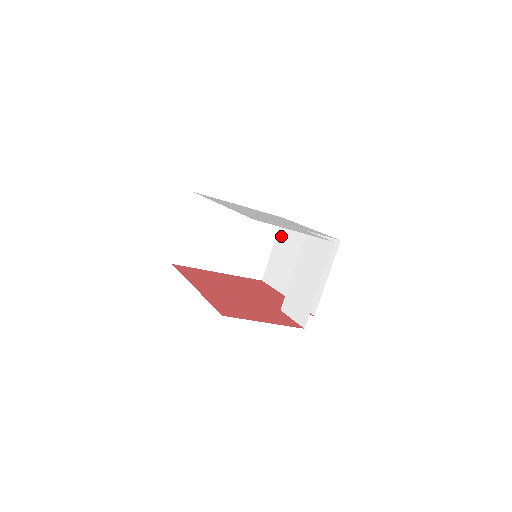
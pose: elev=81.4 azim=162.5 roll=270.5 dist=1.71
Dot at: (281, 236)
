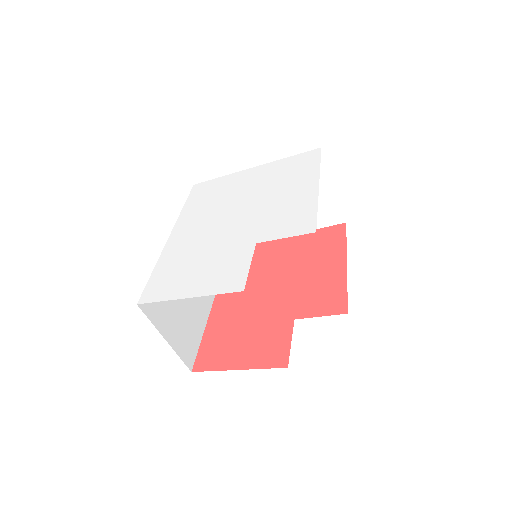
Dot at: occluded
